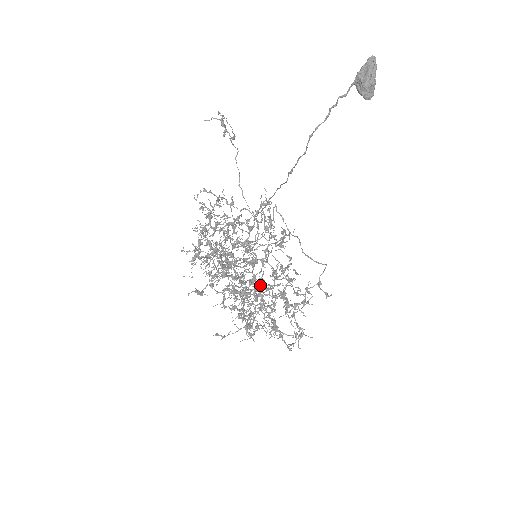
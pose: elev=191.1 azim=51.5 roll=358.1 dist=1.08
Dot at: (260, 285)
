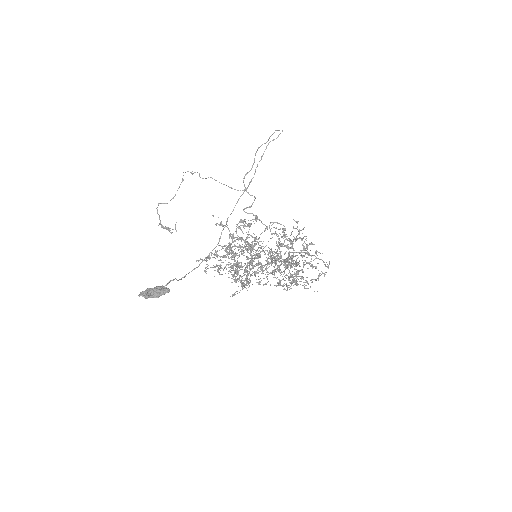
Dot at: occluded
